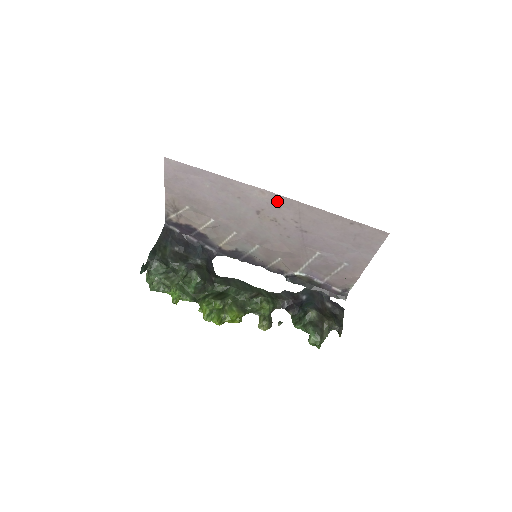
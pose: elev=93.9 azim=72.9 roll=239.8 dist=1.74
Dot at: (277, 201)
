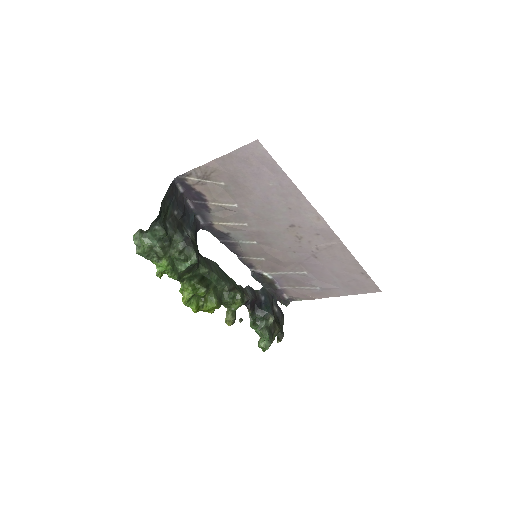
Dot at: (322, 230)
